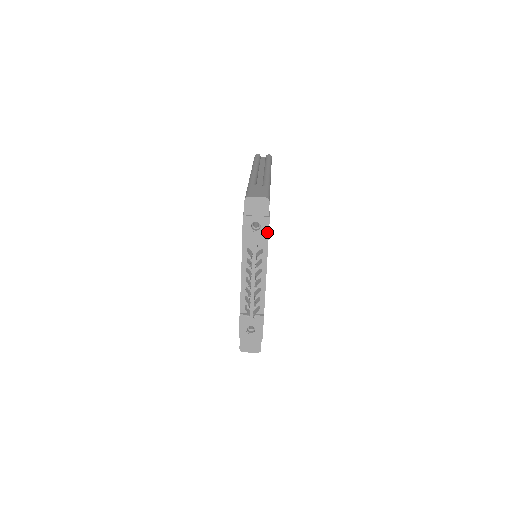
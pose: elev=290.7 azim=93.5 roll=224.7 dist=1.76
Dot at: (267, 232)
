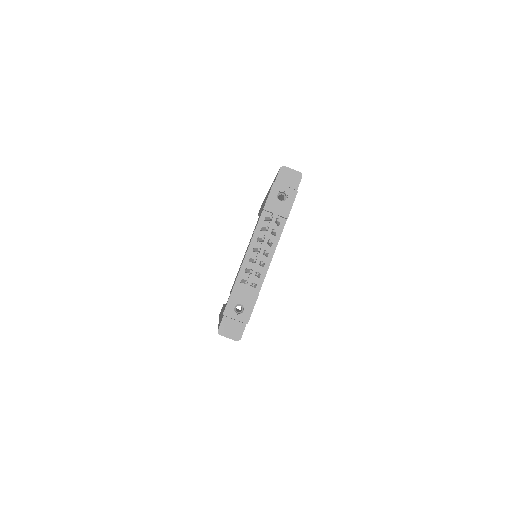
Dot at: (291, 205)
